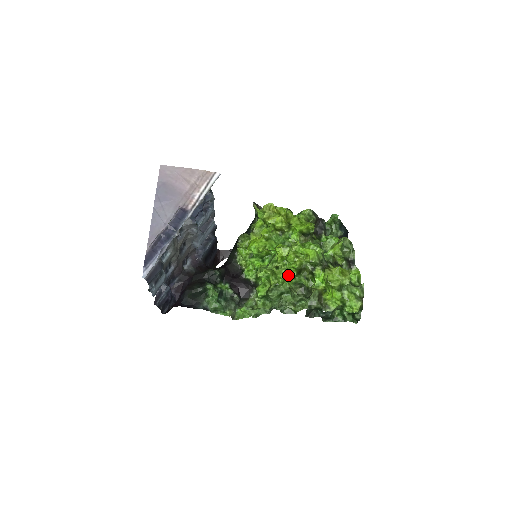
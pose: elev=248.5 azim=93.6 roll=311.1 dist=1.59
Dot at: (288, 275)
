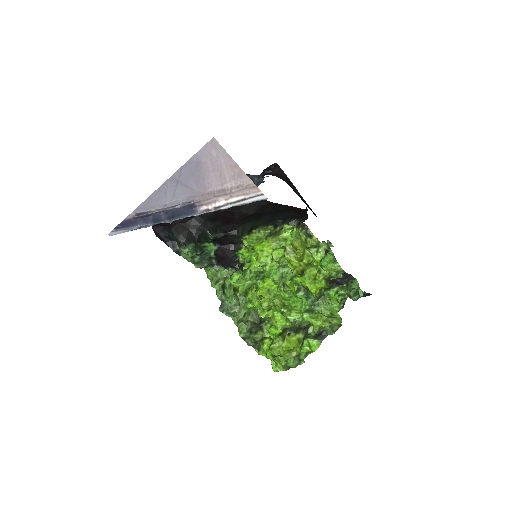
Dot at: (255, 304)
